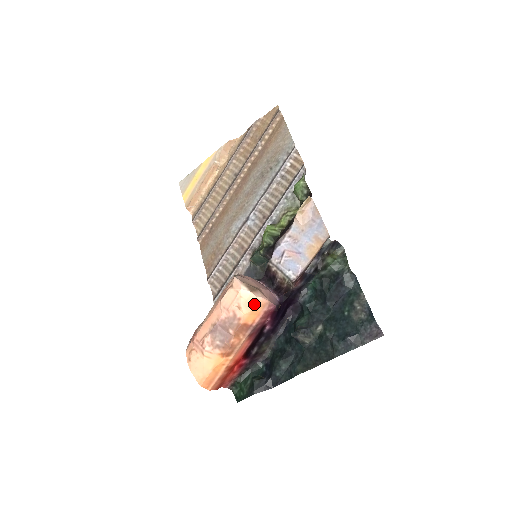
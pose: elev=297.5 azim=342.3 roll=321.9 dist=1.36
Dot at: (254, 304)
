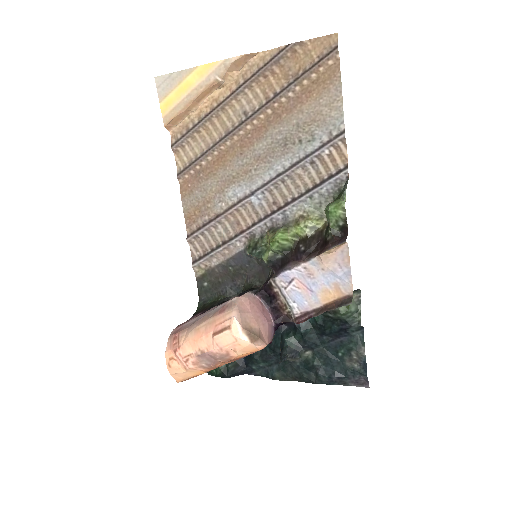
Dot at: (251, 350)
